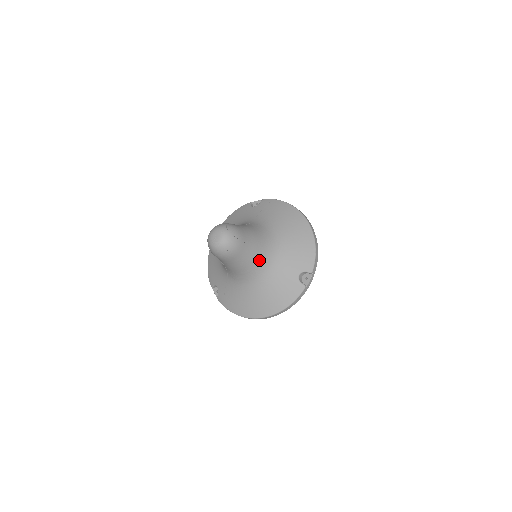
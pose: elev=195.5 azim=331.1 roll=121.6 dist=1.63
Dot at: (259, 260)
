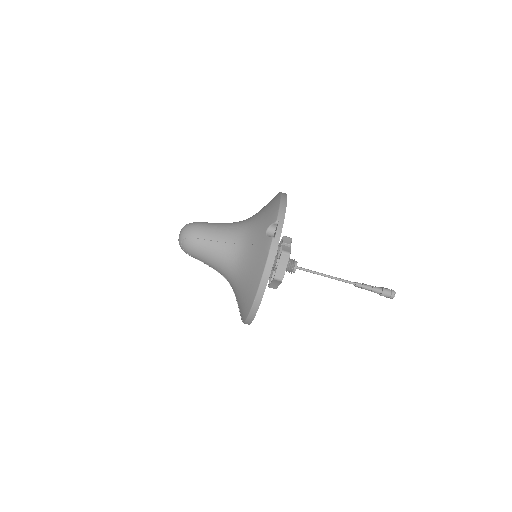
Dot at: (228, 240)
